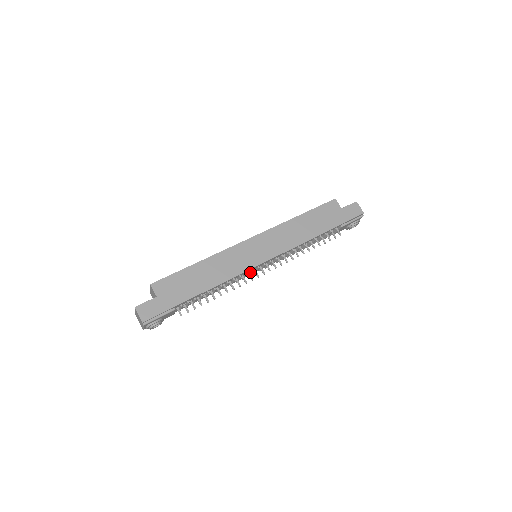
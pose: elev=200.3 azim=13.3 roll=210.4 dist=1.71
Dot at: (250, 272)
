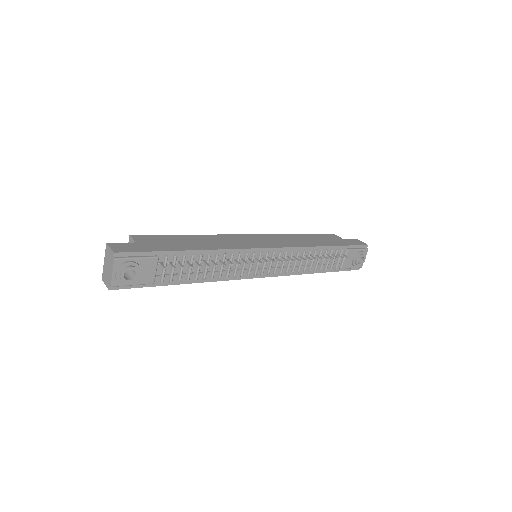
Dot at: (251, 260)
